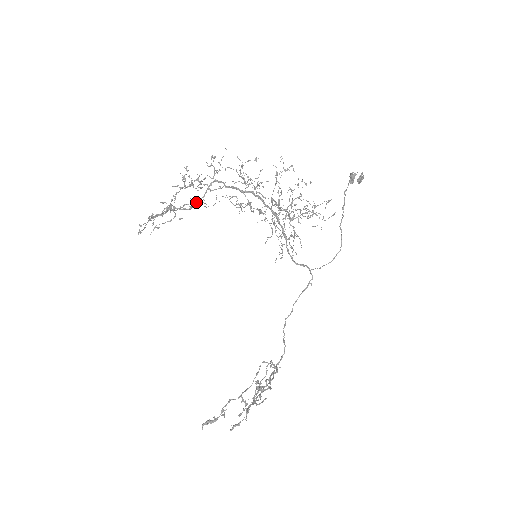
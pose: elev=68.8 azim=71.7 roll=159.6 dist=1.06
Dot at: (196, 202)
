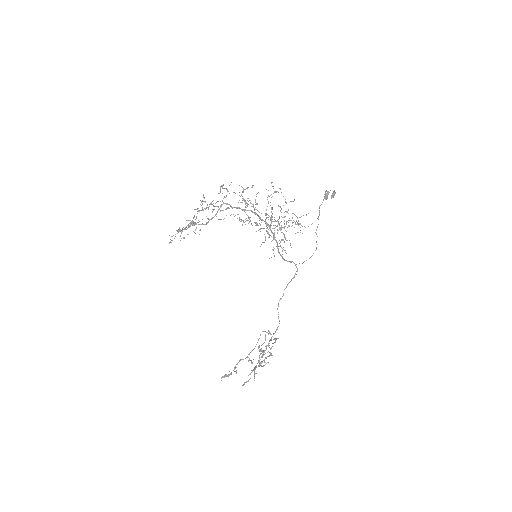
Dot at: (211, 219)
